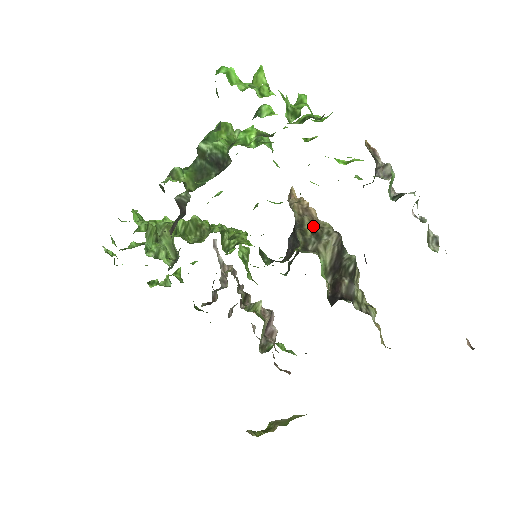
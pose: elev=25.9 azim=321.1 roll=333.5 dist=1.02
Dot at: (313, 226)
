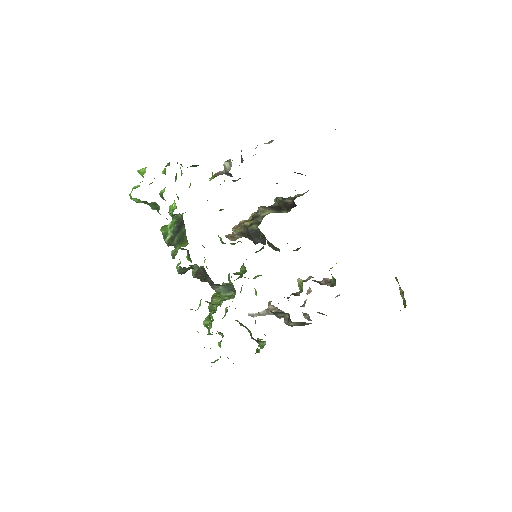
Dot at: occluded
